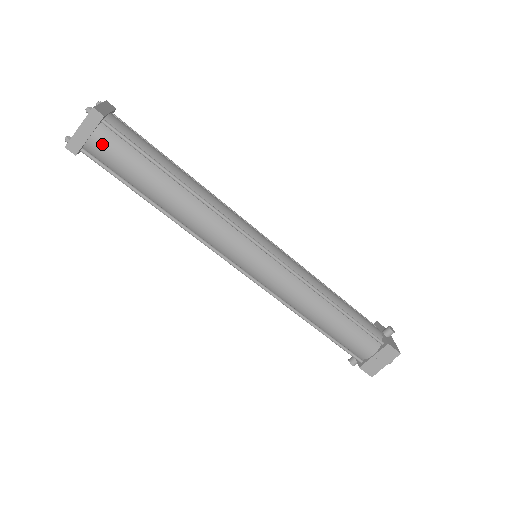
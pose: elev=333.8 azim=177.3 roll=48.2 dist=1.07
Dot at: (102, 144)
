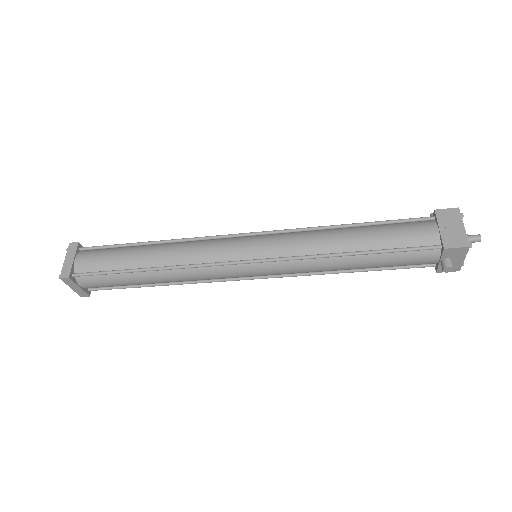
Dot at: (85, 258)
